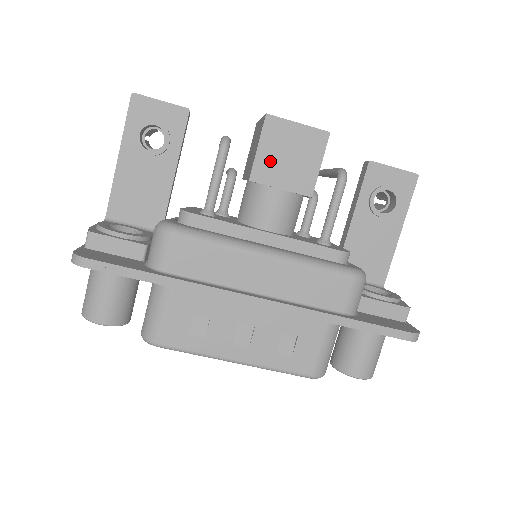
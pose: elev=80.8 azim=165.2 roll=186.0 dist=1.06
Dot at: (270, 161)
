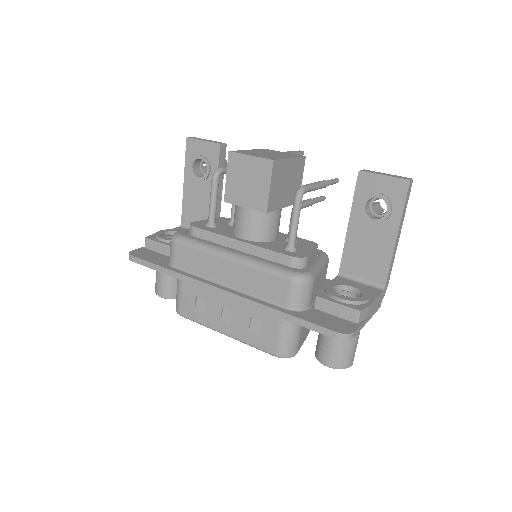
Dot at: (235, 186)
